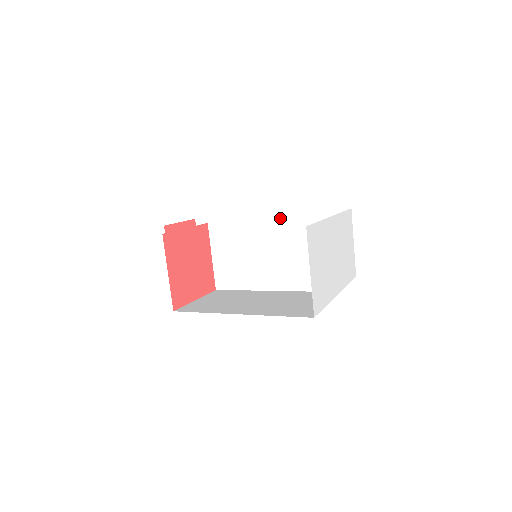
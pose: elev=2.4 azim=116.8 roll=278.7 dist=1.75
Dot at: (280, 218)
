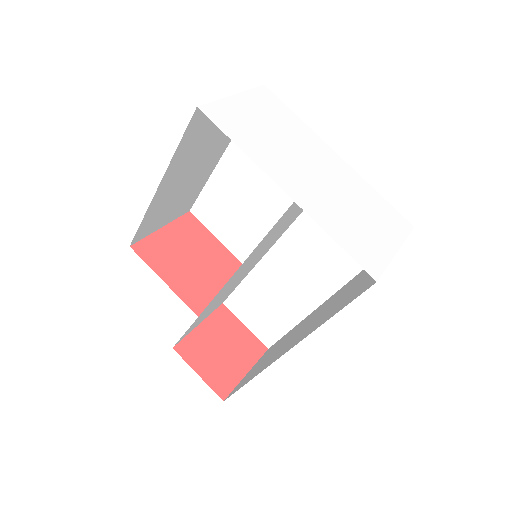
Dot at: (302, 212)
